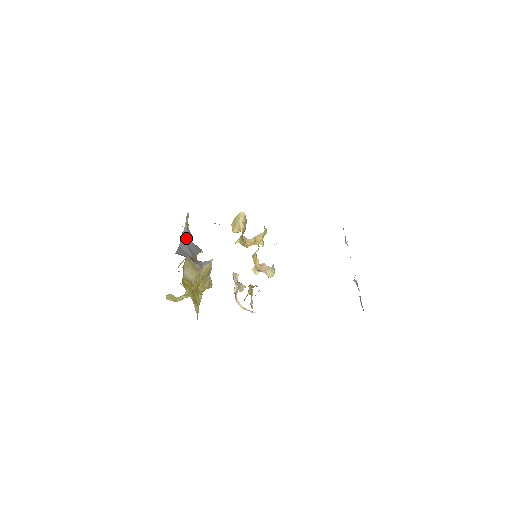
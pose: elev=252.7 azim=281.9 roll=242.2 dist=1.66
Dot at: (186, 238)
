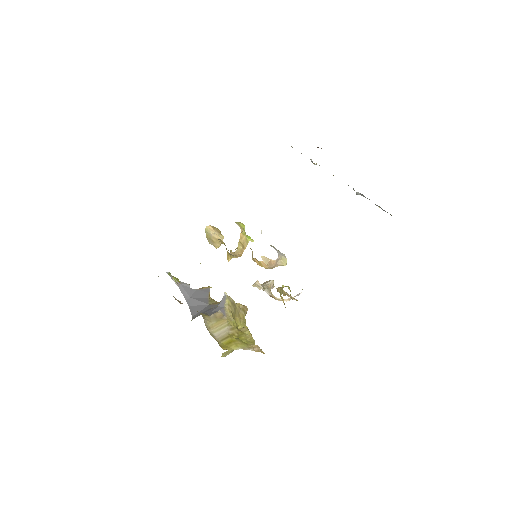
Dot at: (187, 293)
